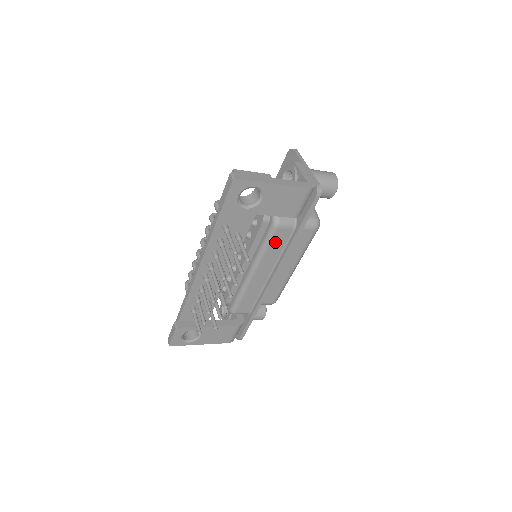
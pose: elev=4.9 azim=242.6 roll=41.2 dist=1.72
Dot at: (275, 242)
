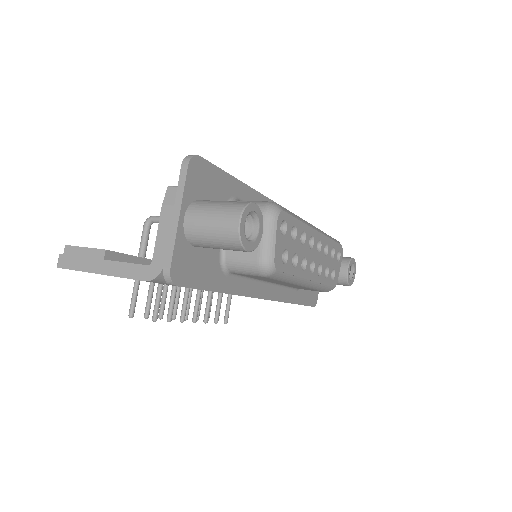
Dot at: occluded
